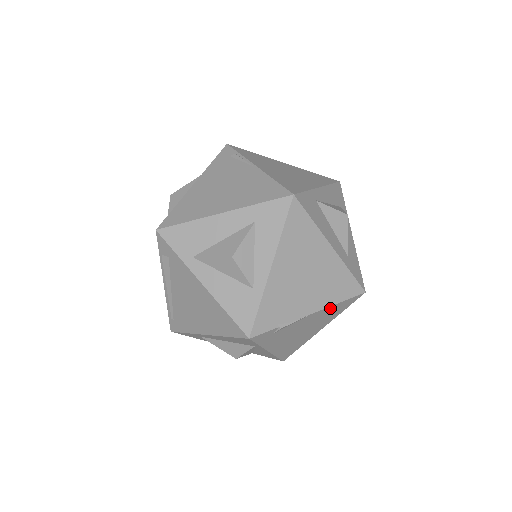
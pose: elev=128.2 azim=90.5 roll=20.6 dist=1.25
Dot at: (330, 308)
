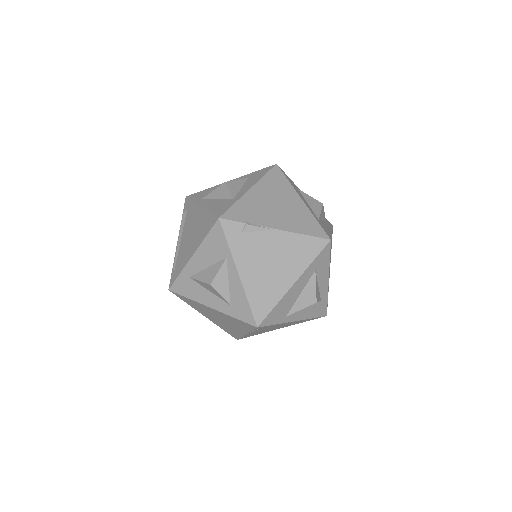
Dot at: (296, 238)
